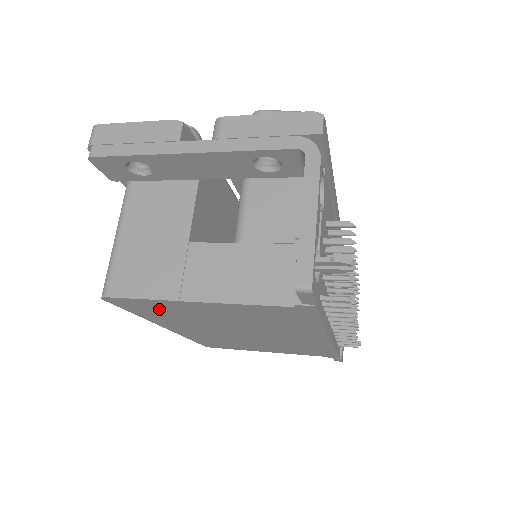
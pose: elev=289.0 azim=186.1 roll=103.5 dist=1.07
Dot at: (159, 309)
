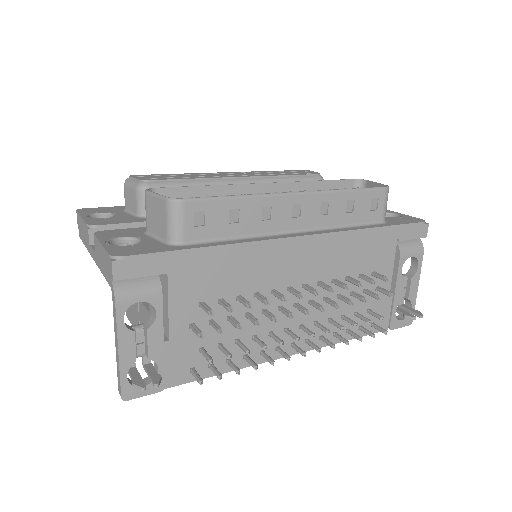
Dot at: occluded
